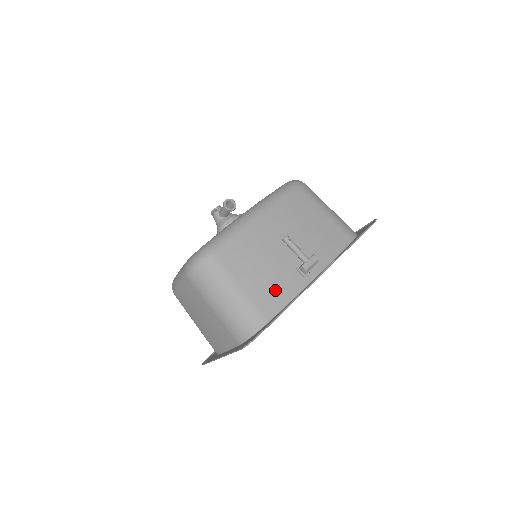
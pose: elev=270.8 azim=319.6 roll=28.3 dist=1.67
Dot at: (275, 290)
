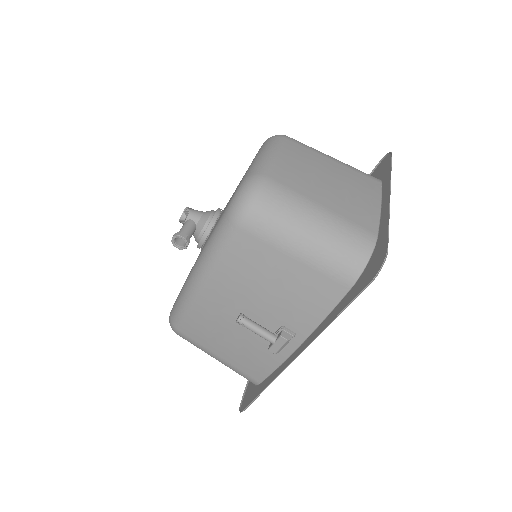
Dot at: (253, 361)
